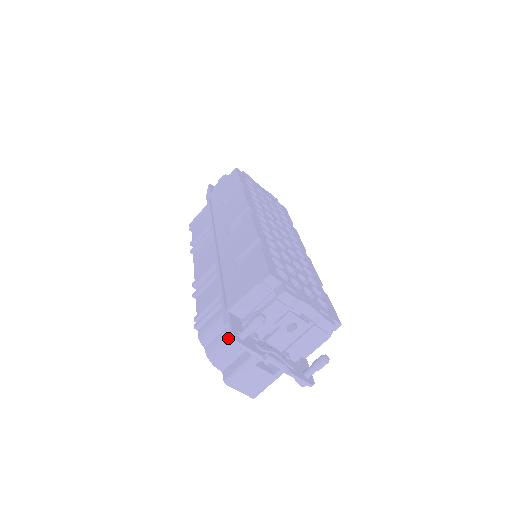
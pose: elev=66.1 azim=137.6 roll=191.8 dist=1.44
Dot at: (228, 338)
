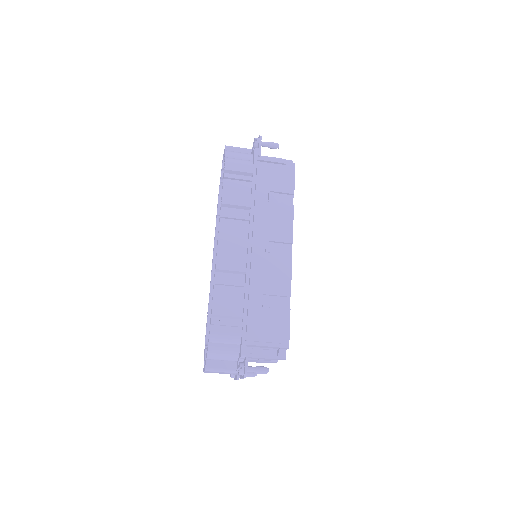
Dot at: (240, 367)
